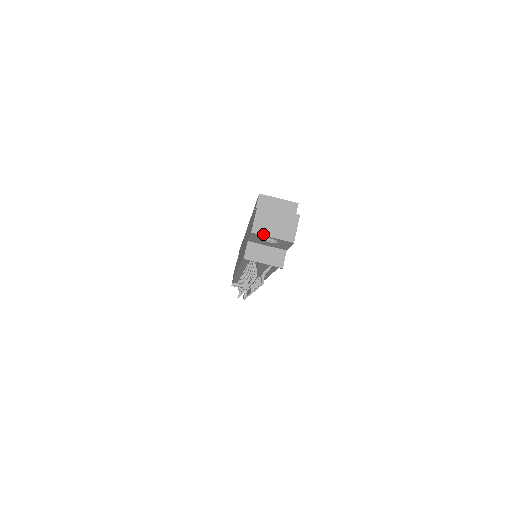
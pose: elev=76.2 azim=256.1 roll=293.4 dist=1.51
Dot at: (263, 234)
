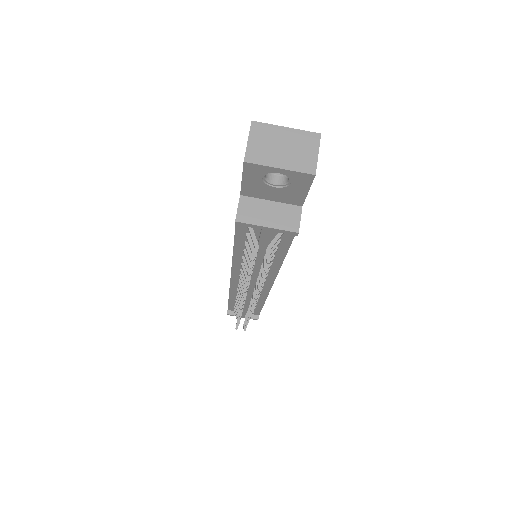
Dot at: (263, 163)
